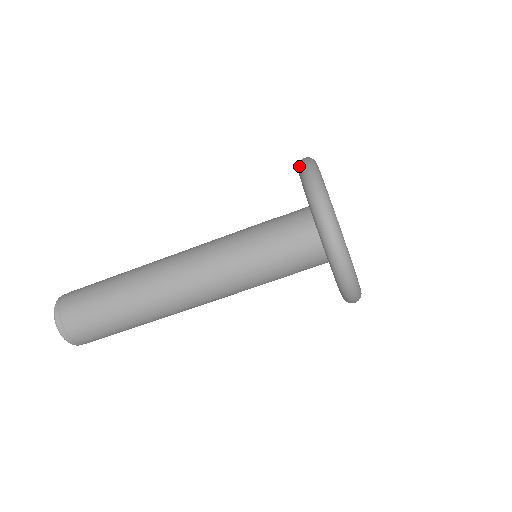
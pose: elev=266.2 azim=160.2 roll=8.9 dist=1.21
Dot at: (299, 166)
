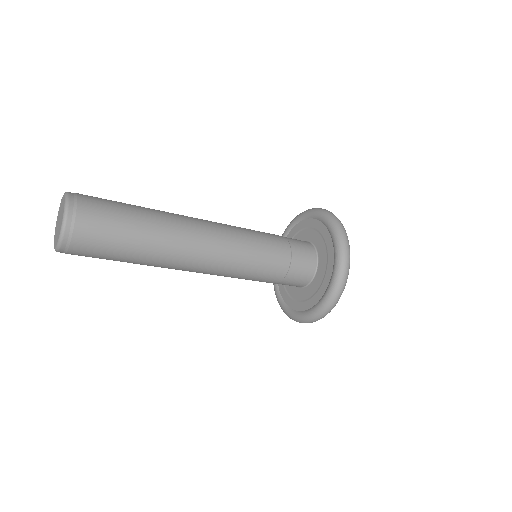
Dot at: (318, 209)
